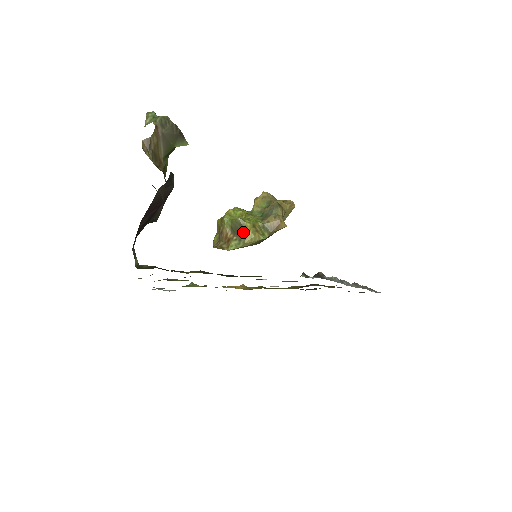
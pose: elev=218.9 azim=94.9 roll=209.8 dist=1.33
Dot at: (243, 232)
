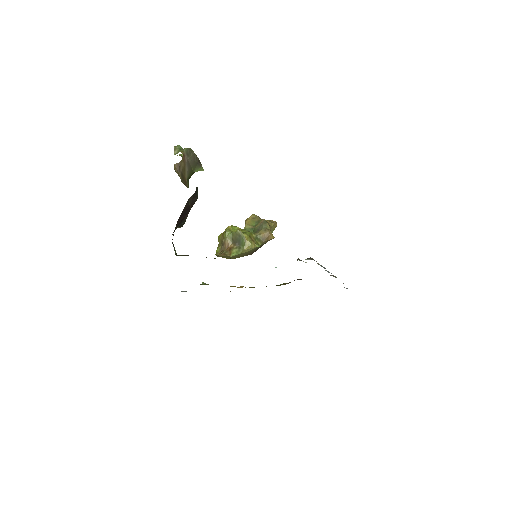
Dot at: (242, 241)
